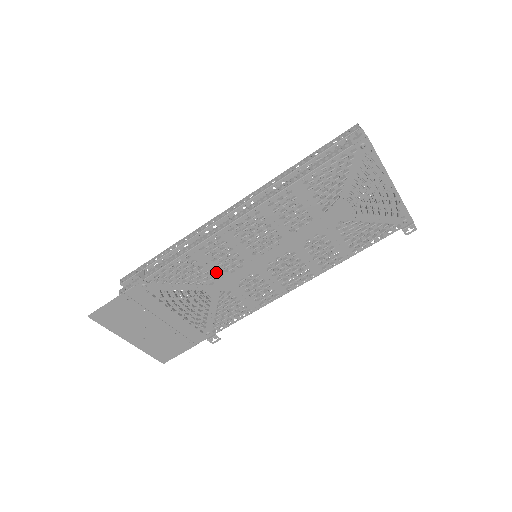
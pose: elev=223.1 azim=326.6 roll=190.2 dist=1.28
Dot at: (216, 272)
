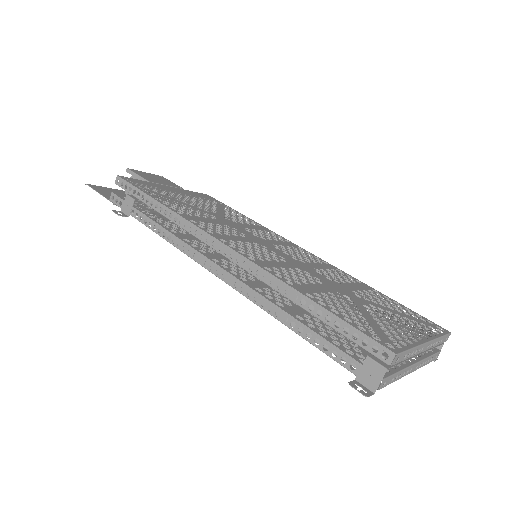
Dot at: occluded
